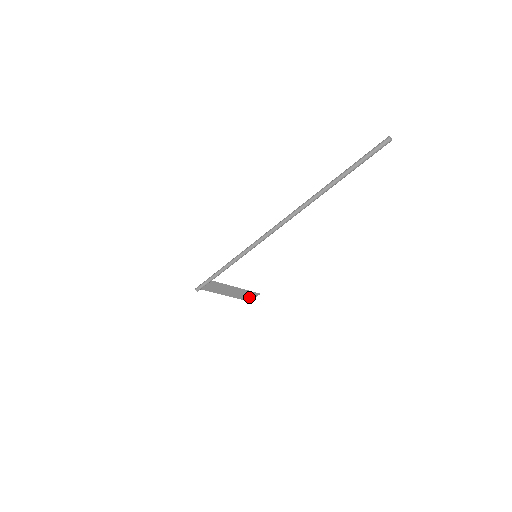
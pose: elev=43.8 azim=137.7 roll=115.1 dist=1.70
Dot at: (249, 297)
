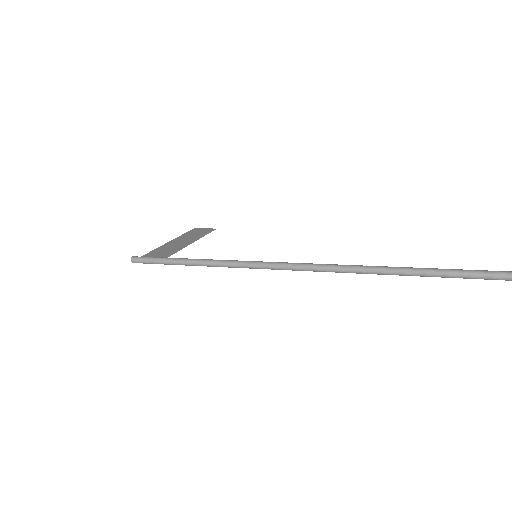
Dot at: (198, 231)
